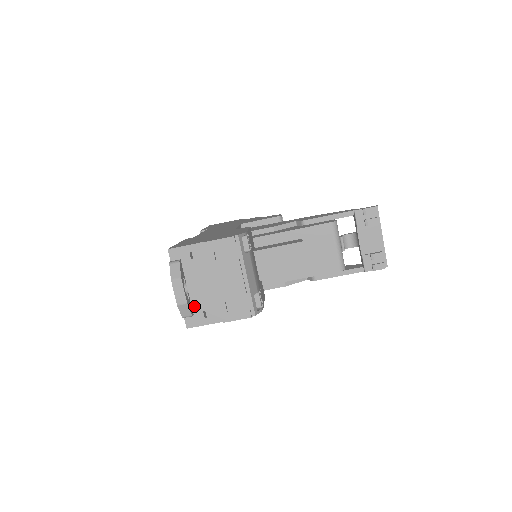
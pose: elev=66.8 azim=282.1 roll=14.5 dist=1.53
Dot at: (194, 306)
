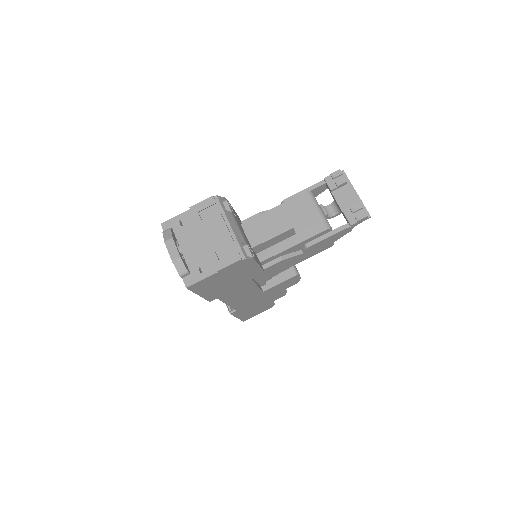
Dot at: (190, 265)
